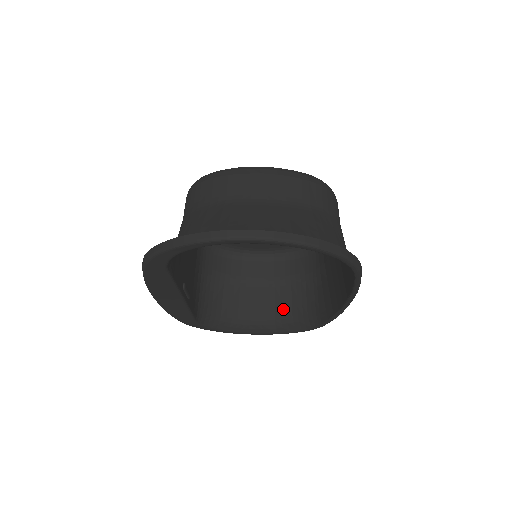
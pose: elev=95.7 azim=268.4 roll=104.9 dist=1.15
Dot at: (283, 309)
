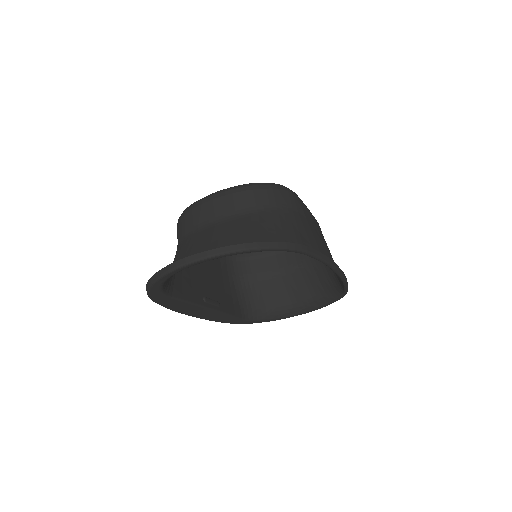
Dot at: (314, 286)
